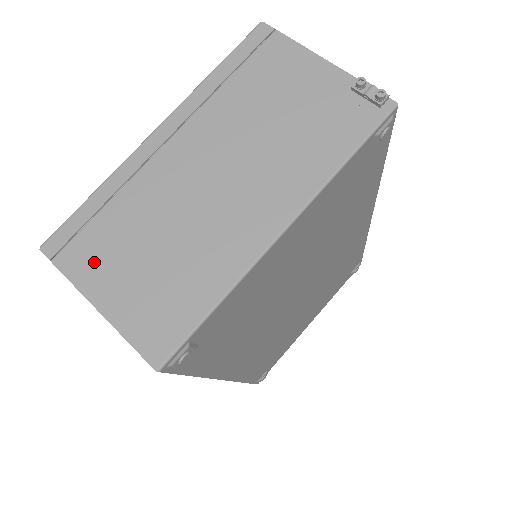
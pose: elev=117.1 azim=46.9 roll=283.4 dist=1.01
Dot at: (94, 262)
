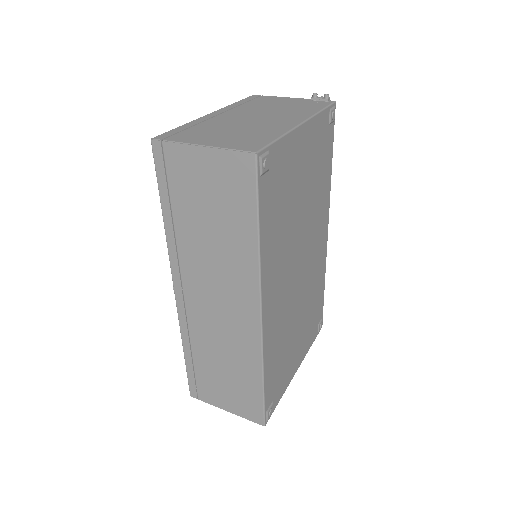
Dot at: (193, 137)
